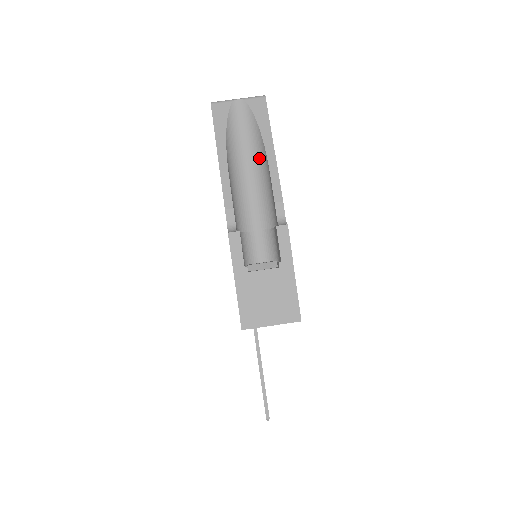
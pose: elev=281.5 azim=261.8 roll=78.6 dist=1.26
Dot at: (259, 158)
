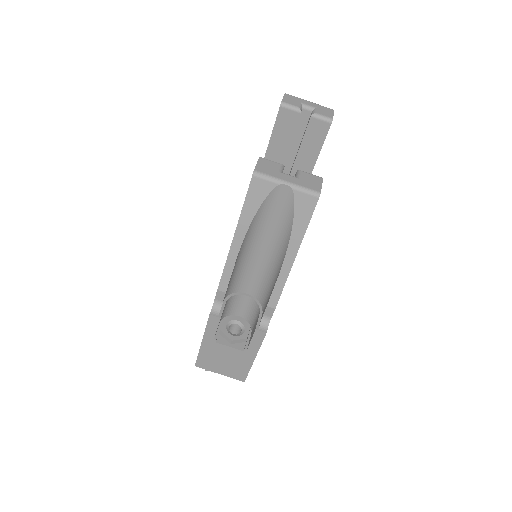
Dot at: (278, 250)
